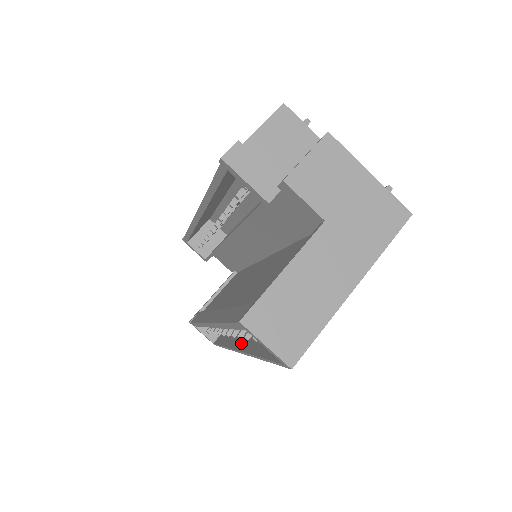
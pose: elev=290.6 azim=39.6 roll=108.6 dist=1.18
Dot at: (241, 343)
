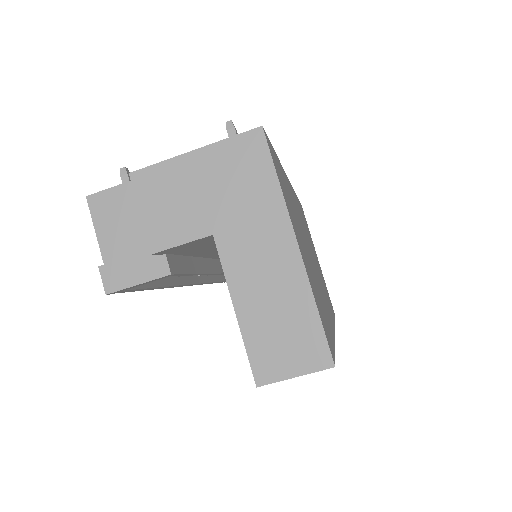
Dot at: occluded
